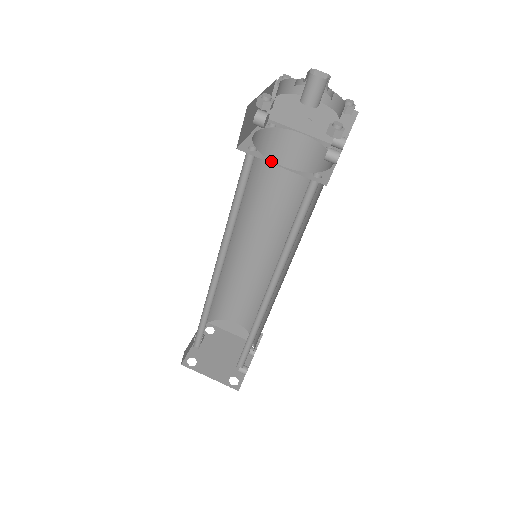
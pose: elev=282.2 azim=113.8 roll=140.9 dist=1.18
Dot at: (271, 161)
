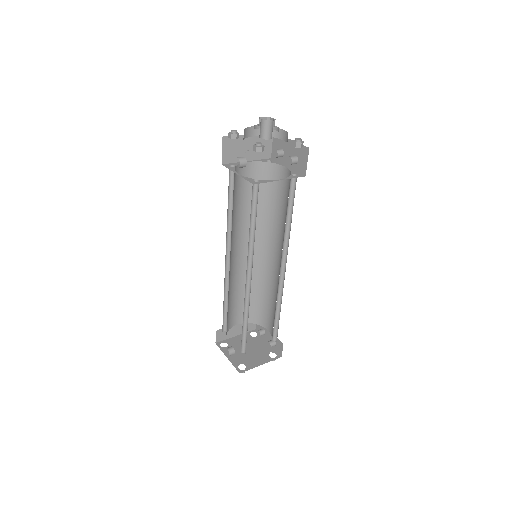
Dot at: (273, 180)
